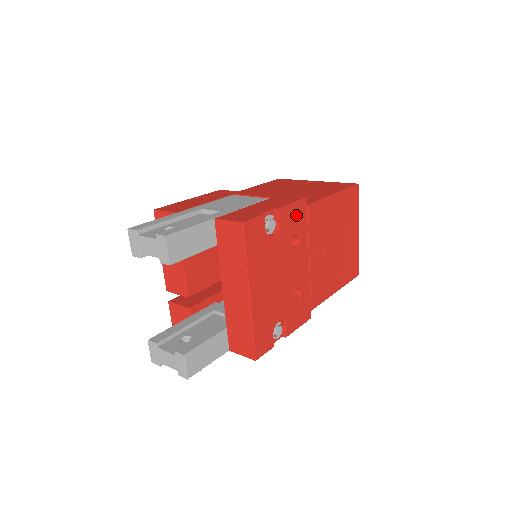
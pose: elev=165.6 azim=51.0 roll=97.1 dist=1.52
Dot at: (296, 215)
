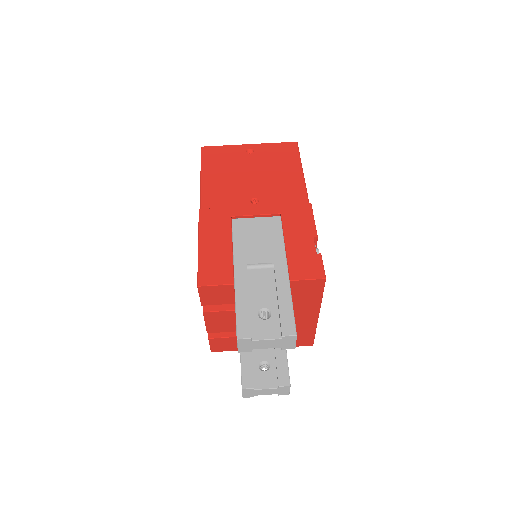
Dot at: occluded
